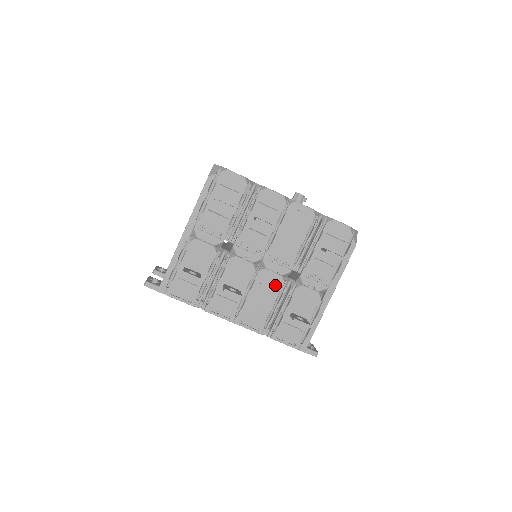
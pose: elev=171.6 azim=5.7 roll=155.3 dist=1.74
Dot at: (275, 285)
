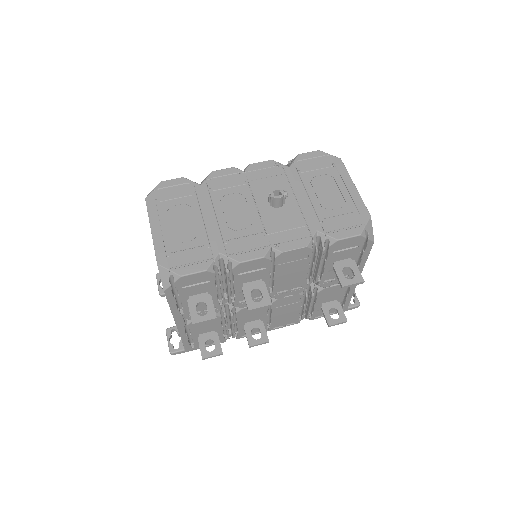
Dot at: (295, 300)
